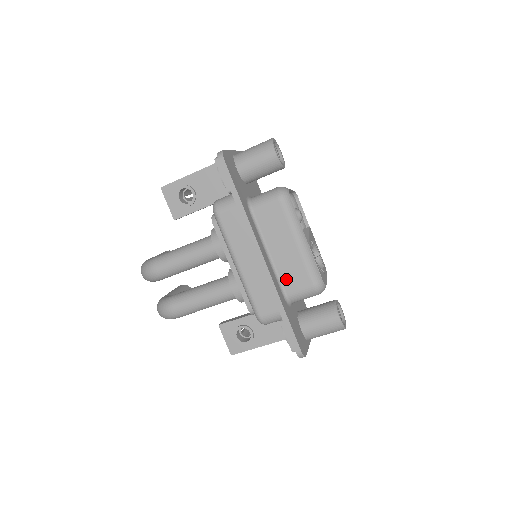
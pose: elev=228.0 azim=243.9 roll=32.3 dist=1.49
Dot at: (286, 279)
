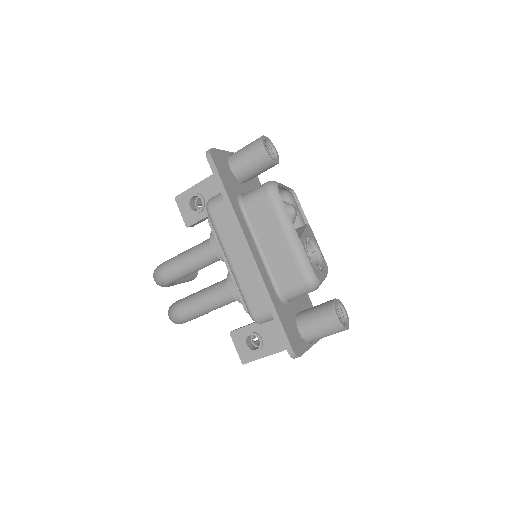
Dot at: (277, 274)
